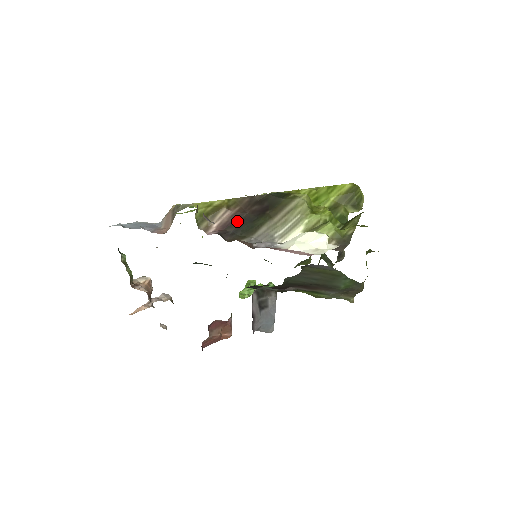
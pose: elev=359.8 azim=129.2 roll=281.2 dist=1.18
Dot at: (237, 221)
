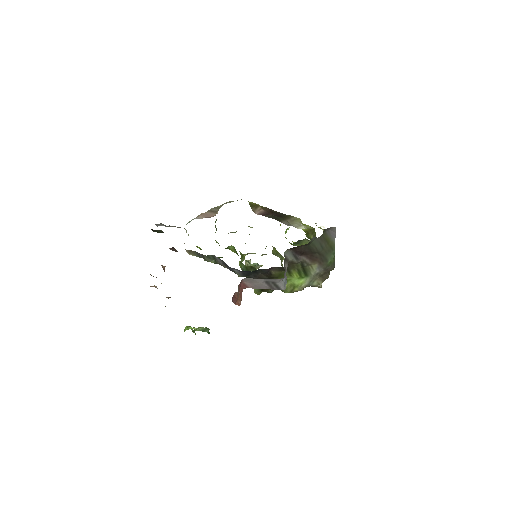
Dot at: (268, 215)
